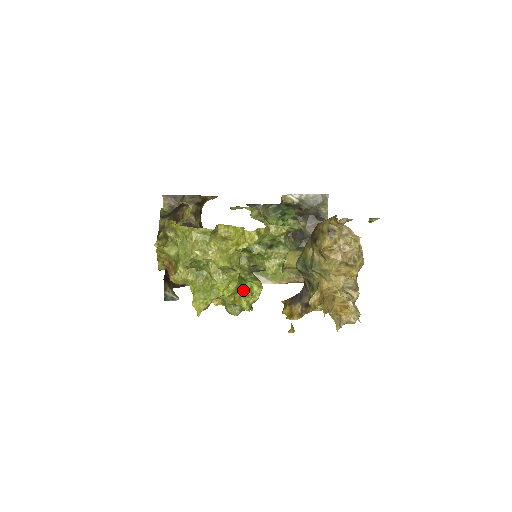
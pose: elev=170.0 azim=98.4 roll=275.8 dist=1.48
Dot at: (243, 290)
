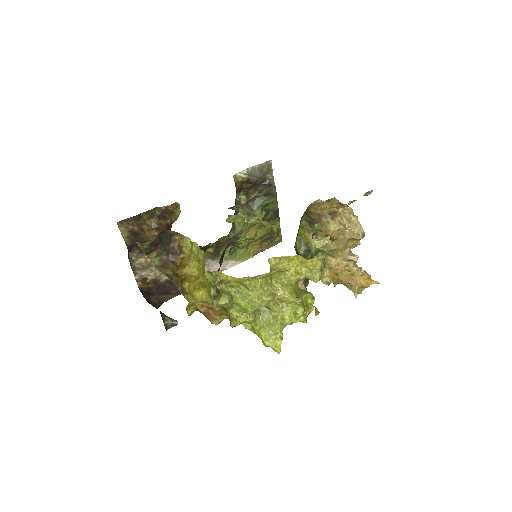
Dot at: occluded
